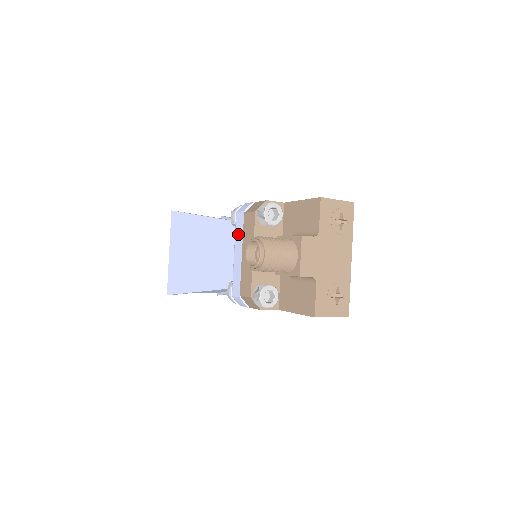
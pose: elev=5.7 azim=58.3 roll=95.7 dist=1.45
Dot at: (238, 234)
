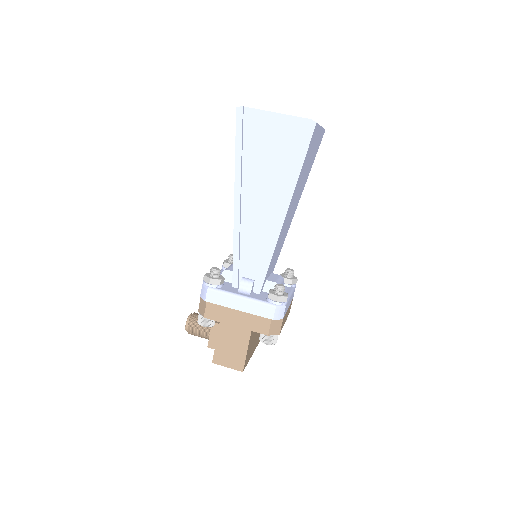
Dot at: occluded
